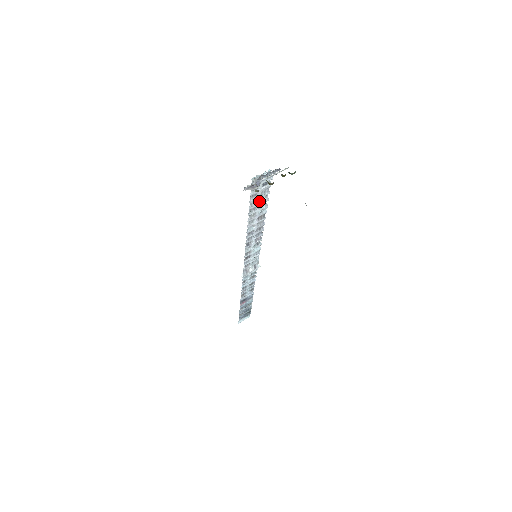
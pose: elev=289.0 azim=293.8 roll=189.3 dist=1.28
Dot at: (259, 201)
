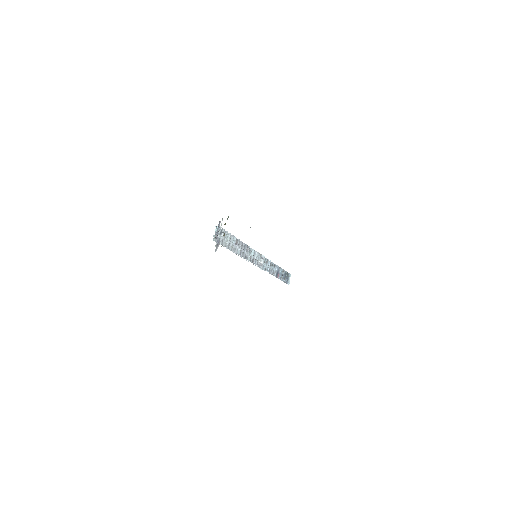
Dot at: (227, 240)
